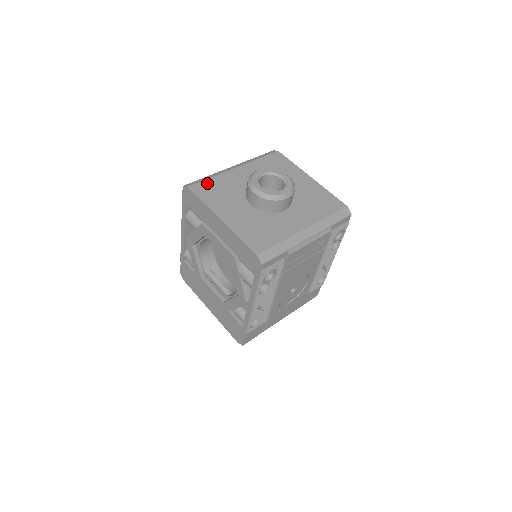
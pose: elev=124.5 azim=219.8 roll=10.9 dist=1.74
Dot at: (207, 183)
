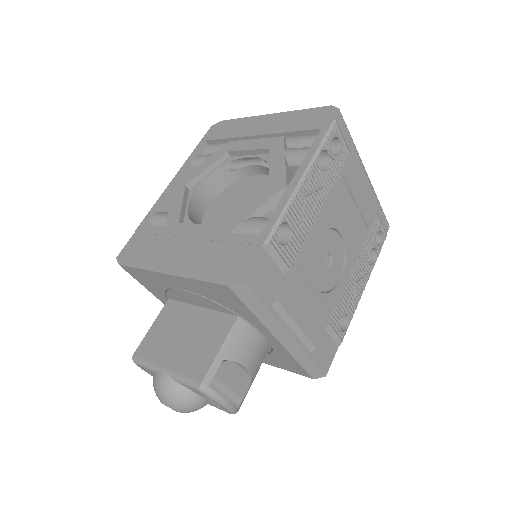
Dot at: occluded
